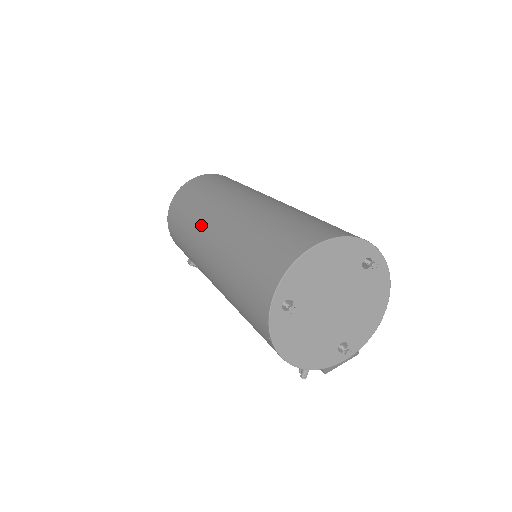
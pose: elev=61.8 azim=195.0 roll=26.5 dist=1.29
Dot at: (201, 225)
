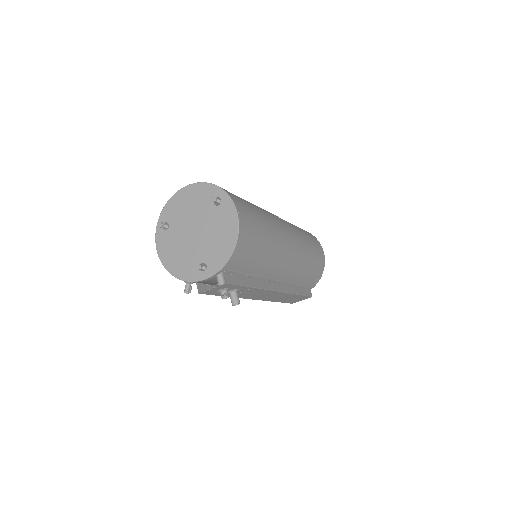
Dot at: occluded
